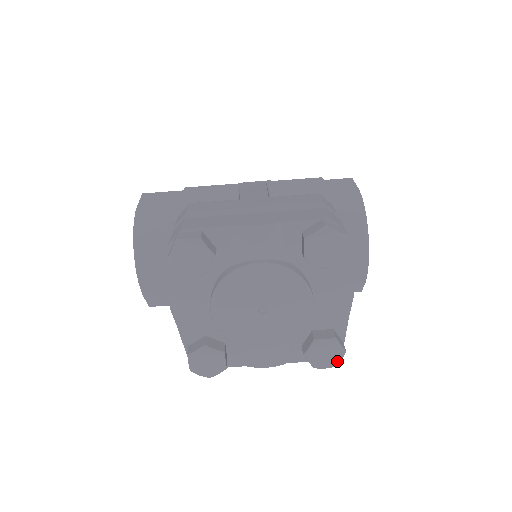
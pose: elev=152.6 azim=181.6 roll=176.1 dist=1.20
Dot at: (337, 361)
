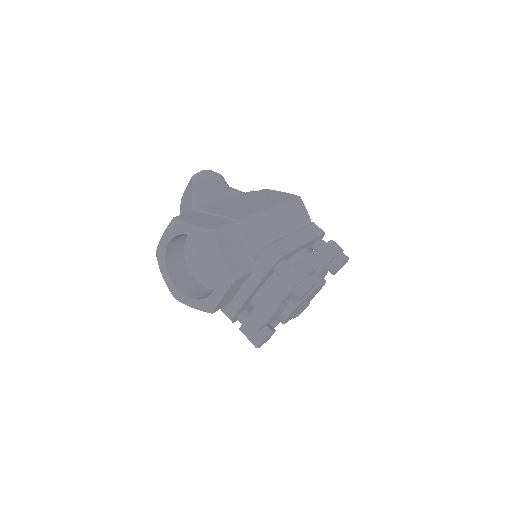
Dot at: occluded
